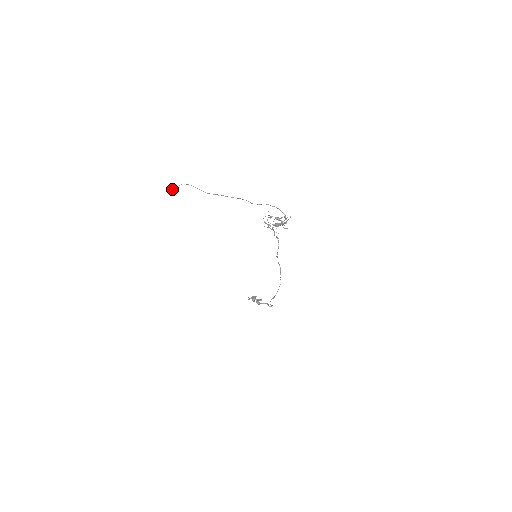
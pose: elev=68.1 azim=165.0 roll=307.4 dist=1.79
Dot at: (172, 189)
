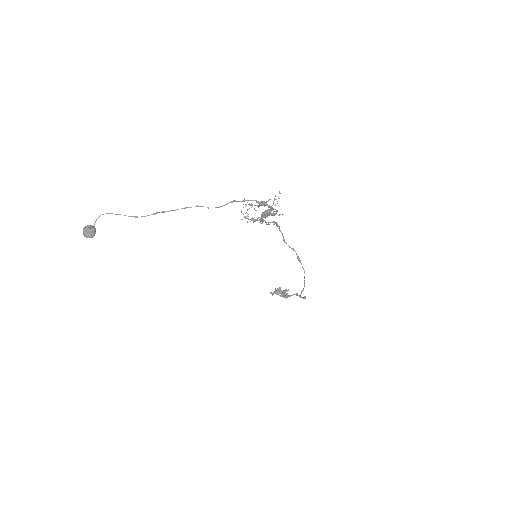
Dot at: (88, 230)
